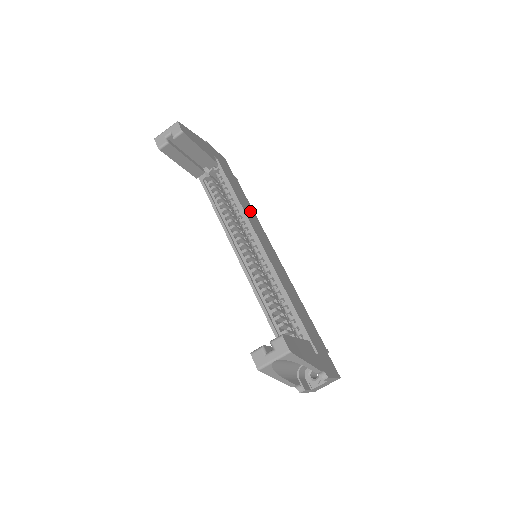
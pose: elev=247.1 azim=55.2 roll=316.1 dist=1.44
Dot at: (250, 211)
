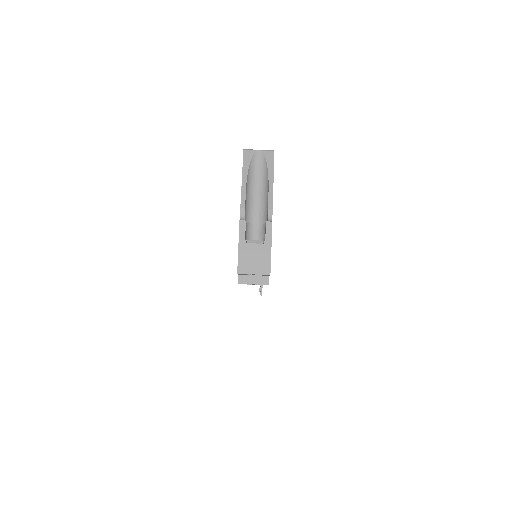
Dot at: occluded
